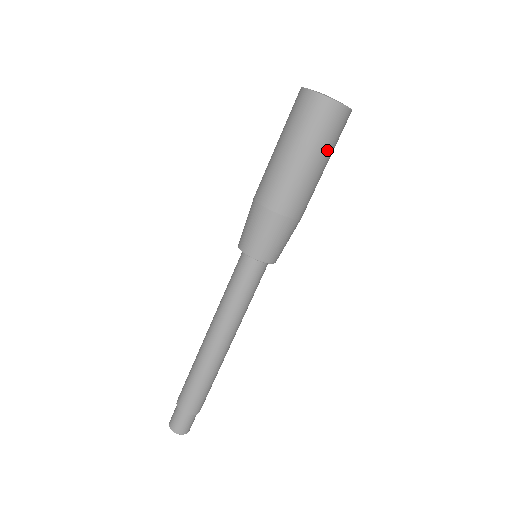
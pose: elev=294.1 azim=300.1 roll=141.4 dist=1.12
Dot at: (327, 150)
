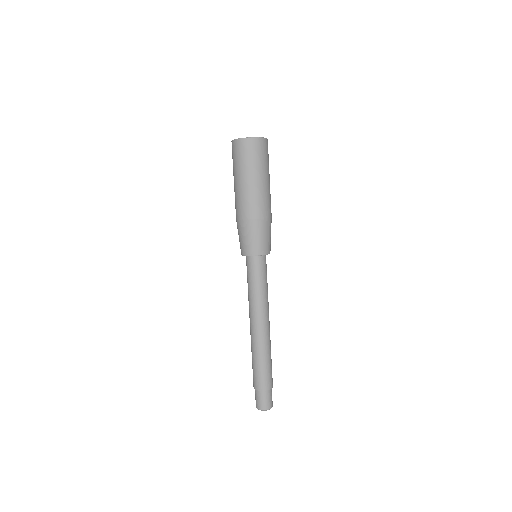
Dot at: (268, 168)
